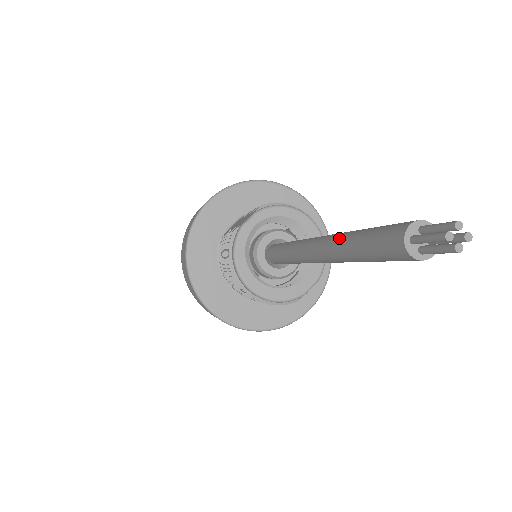
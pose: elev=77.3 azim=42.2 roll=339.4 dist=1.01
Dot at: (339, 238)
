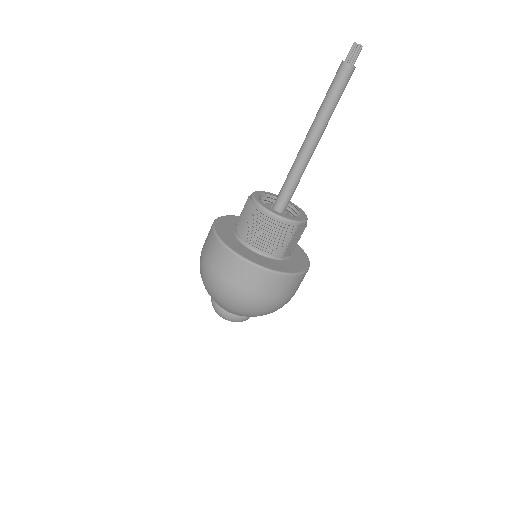
Dot at: (317, 113)
